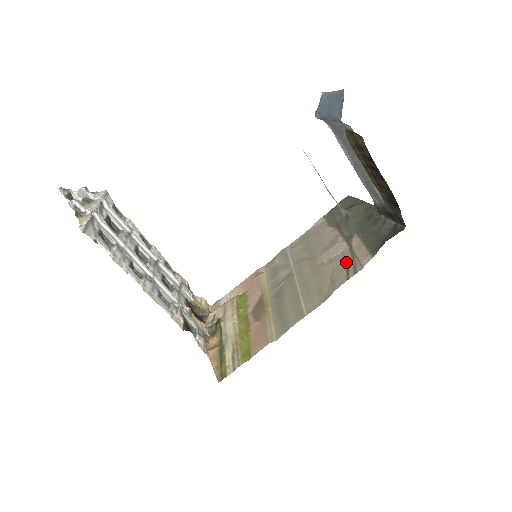
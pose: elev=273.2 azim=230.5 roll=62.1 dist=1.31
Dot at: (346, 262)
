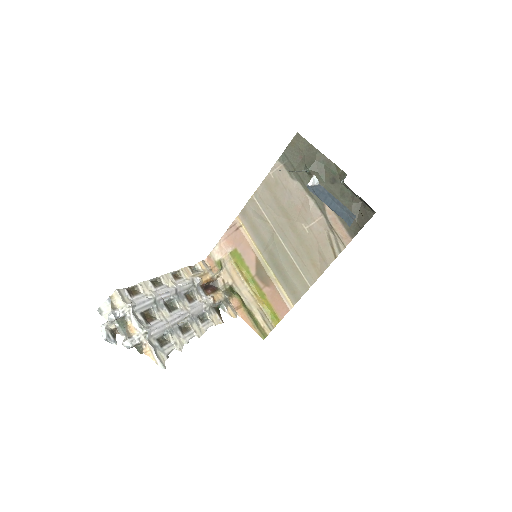
Dot at: (328, 237)
